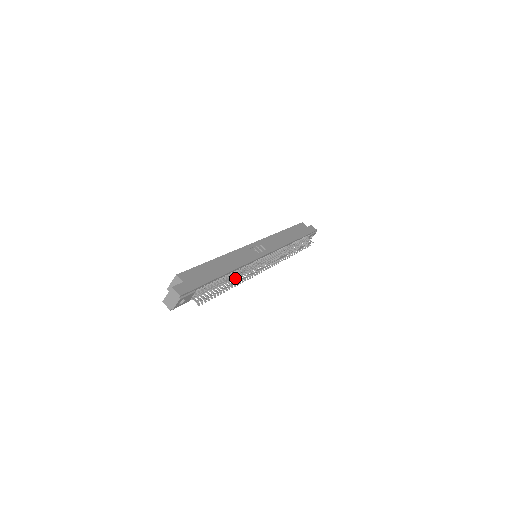
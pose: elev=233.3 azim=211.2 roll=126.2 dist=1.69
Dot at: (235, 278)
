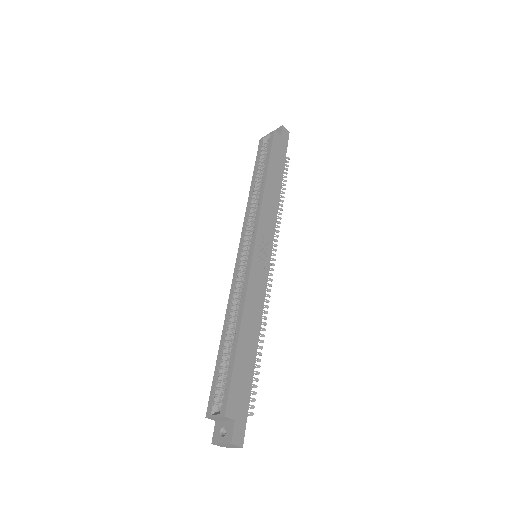
Dot at: occluded
